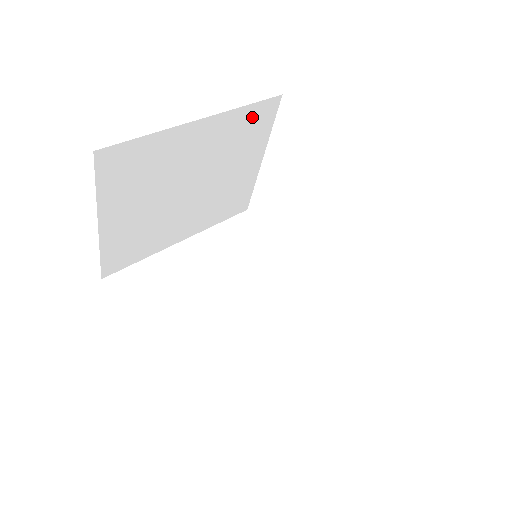
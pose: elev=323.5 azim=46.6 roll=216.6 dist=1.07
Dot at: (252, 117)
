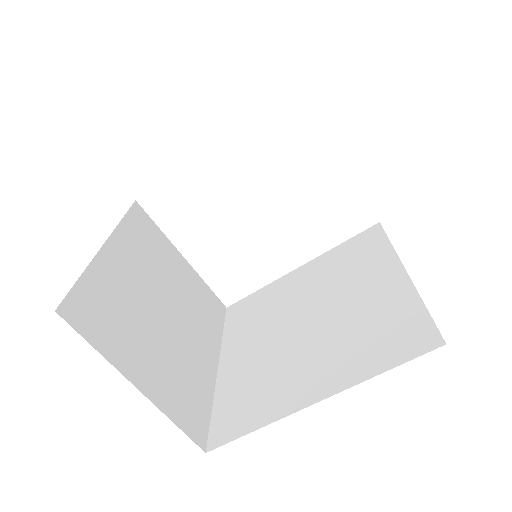
Dot at: (137, 226)
